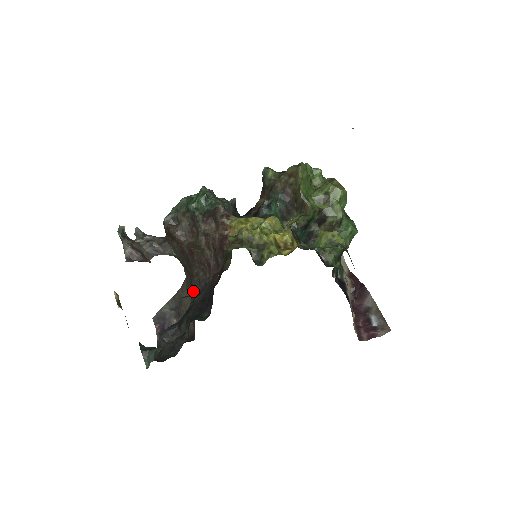
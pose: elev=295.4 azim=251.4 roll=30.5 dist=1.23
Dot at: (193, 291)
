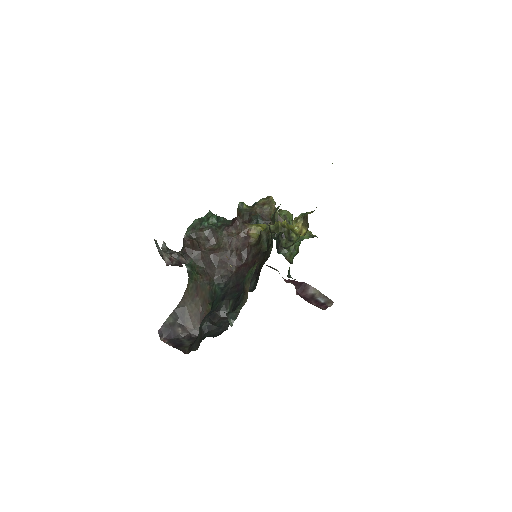
Dot at: (217, 286)
